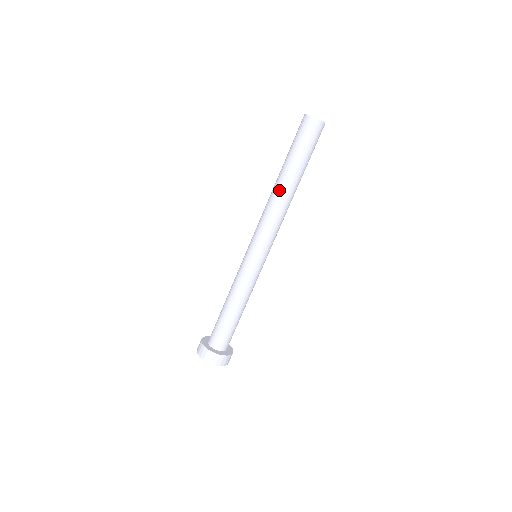
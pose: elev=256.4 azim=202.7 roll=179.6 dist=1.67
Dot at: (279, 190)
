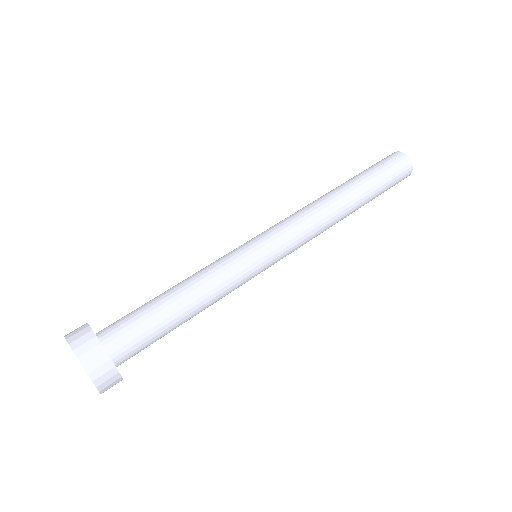
Dot at: (333, 194)
